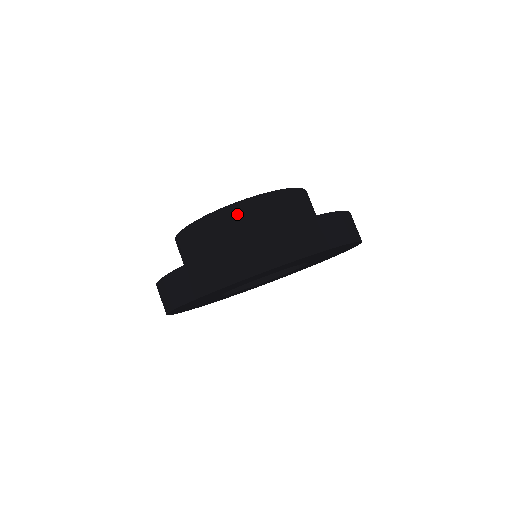
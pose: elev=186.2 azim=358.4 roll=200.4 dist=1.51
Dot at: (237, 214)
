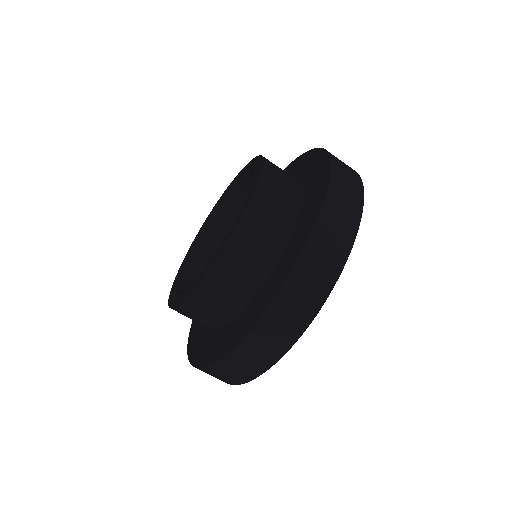
Dot at: (261, 211)
